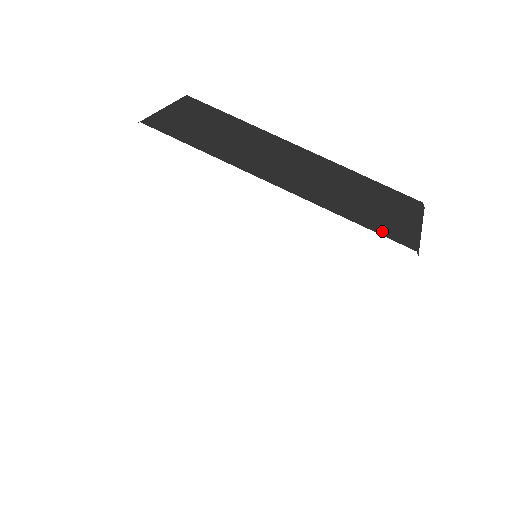
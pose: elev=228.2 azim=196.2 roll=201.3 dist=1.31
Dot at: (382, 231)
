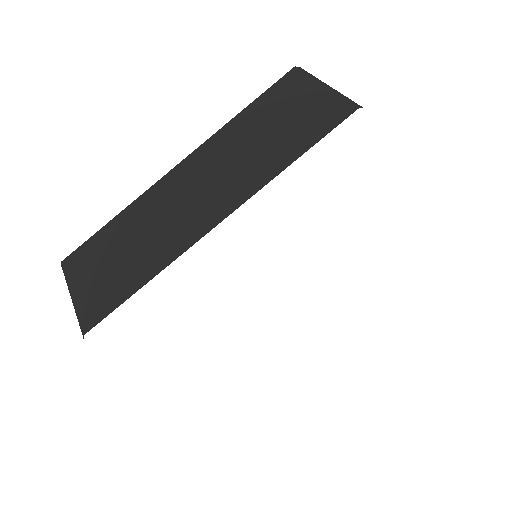
Dot at: (320, 132)
